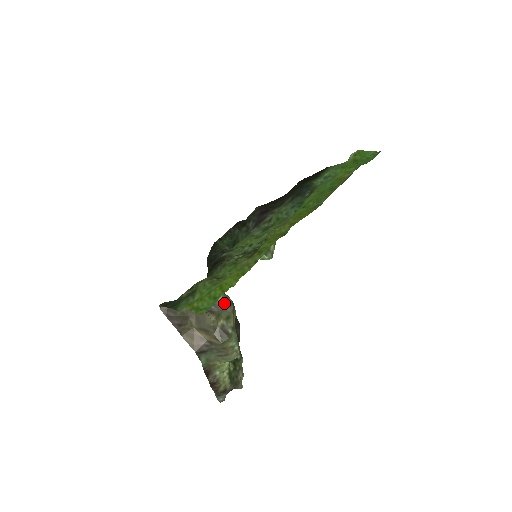
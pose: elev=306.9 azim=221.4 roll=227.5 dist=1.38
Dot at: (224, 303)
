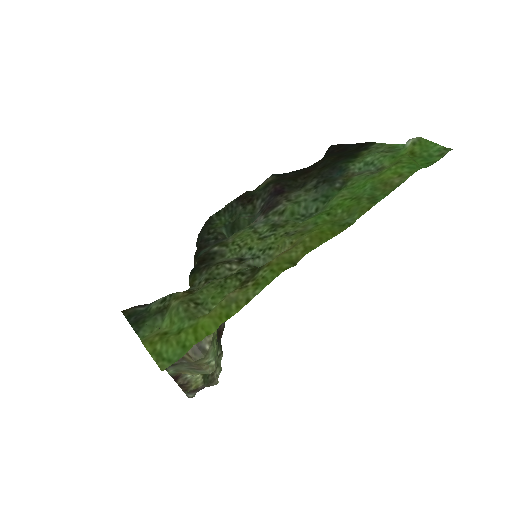
Dot at: occluded
